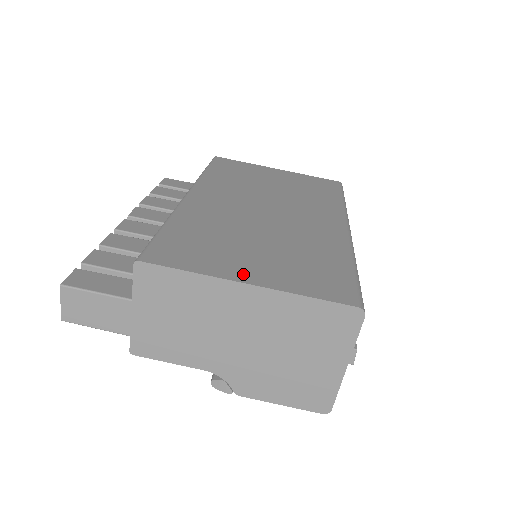
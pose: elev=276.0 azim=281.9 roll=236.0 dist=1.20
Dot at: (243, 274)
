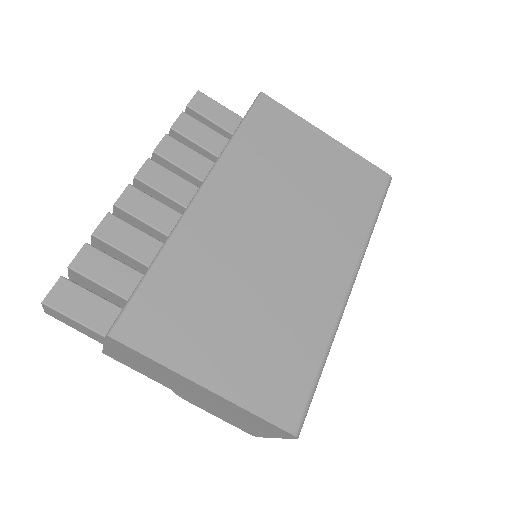
Dot at: (206, 371)
